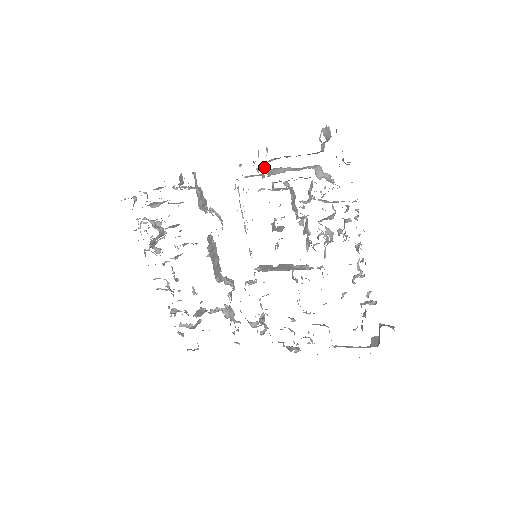
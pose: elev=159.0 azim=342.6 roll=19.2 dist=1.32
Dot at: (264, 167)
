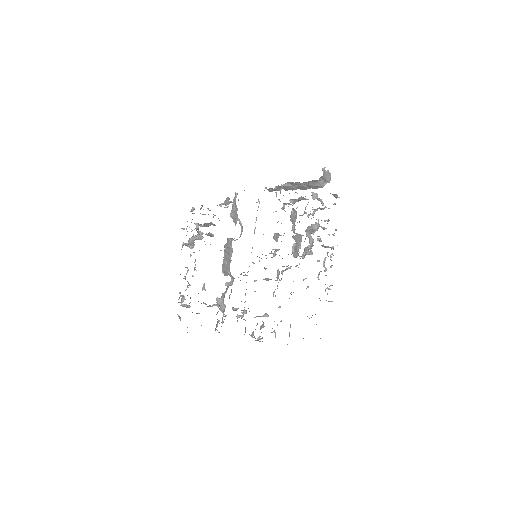
Dot at: occluded
